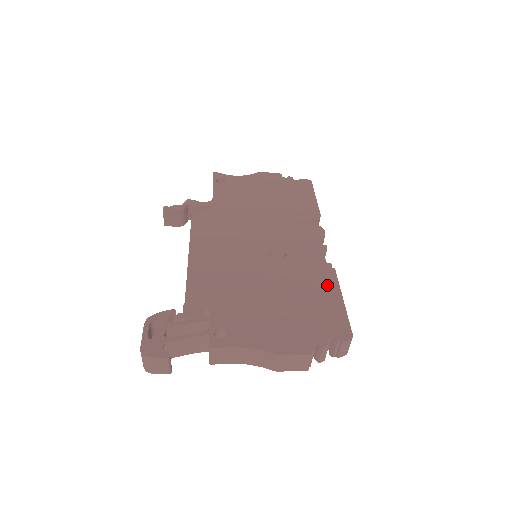
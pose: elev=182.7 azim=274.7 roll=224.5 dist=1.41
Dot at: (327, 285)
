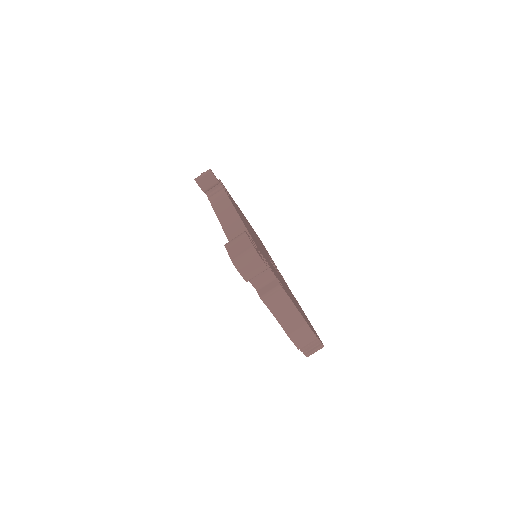
Dot at: occluded
